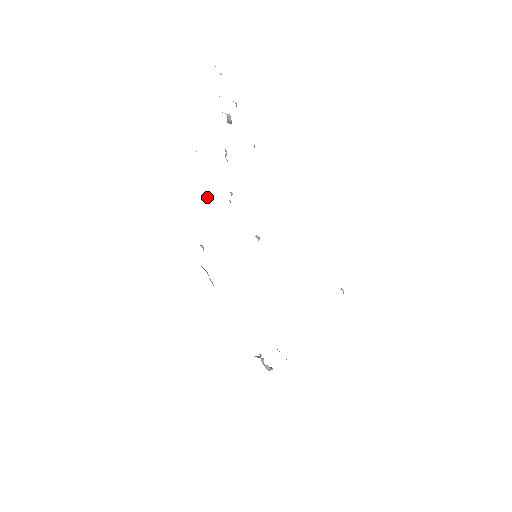
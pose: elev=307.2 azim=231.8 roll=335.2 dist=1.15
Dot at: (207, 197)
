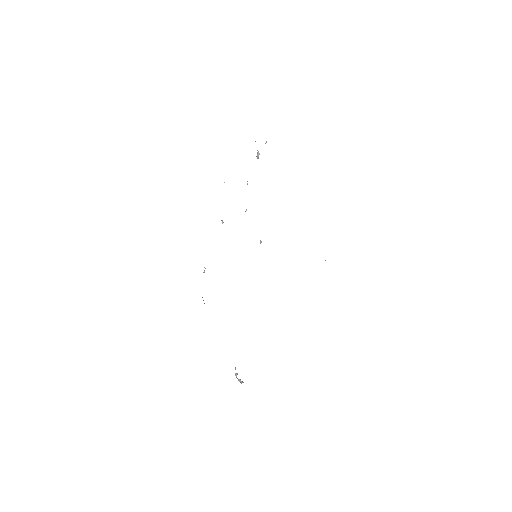
Dot at: (222, 220)
